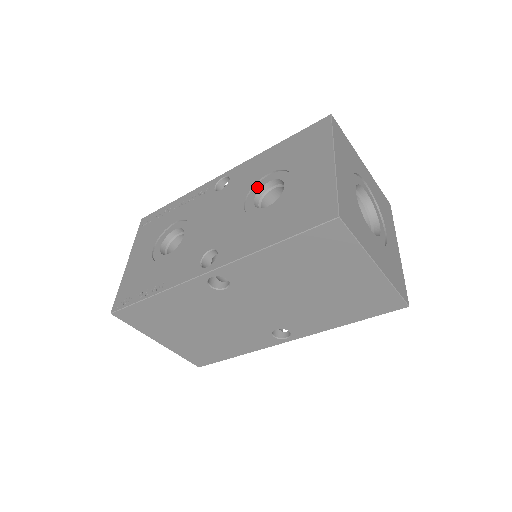
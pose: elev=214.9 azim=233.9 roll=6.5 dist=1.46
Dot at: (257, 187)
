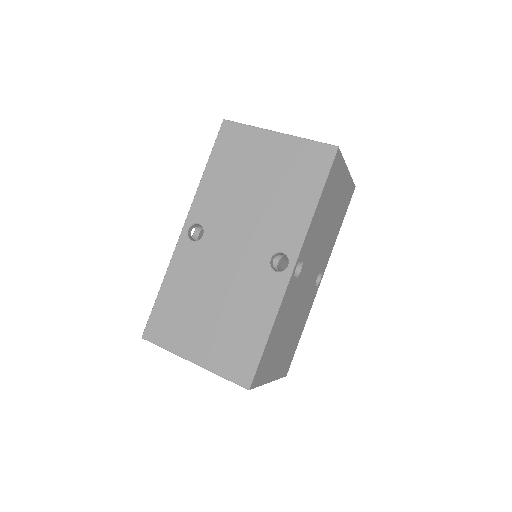
Dot at: occluded
